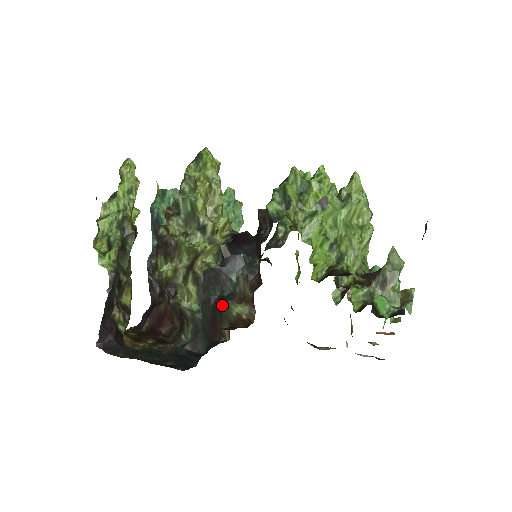
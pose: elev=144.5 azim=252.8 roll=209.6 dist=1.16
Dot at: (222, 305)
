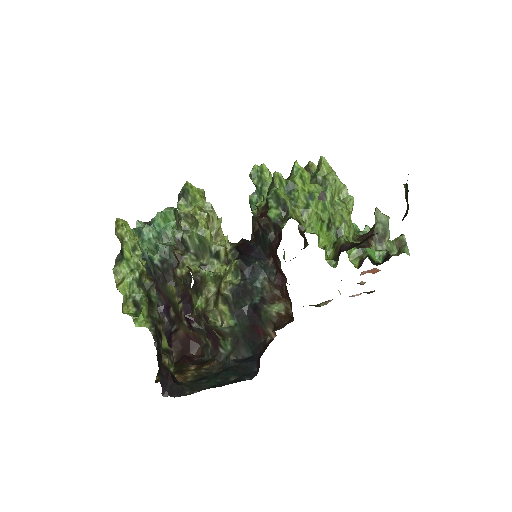
Dot at: (258, 311)
